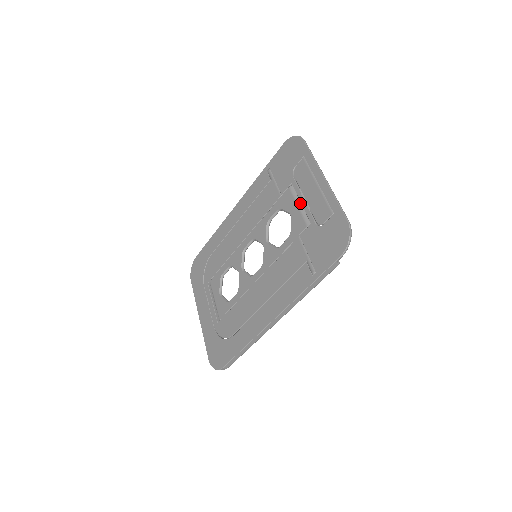
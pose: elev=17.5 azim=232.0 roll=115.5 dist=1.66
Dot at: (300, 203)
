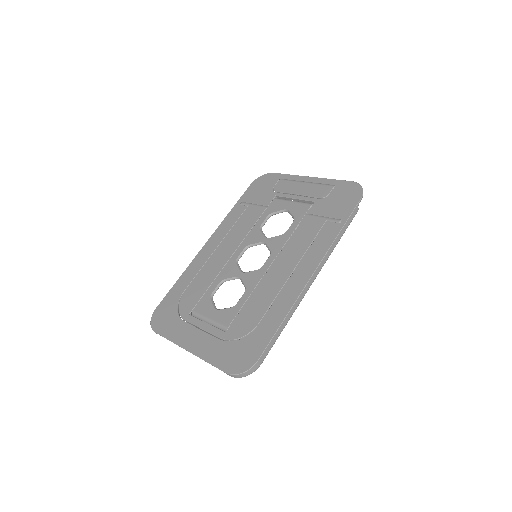
Dot at: (293, 200)
